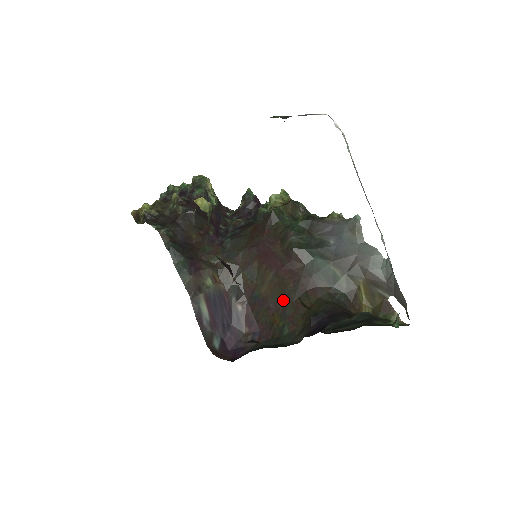
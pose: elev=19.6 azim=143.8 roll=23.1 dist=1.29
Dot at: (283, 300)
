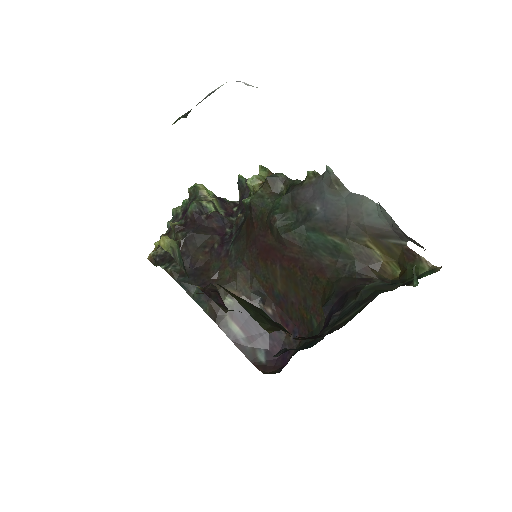
Dot at: (299, 291)
